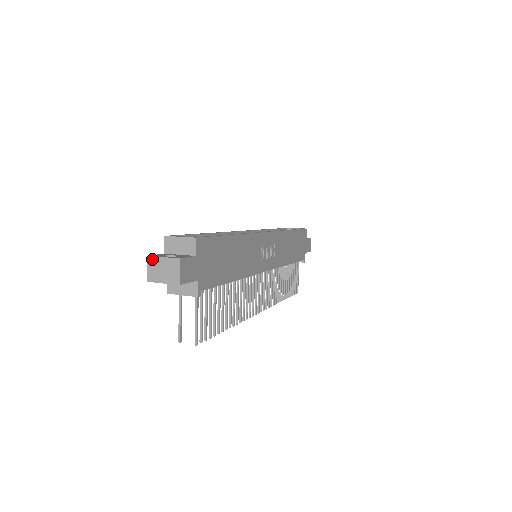
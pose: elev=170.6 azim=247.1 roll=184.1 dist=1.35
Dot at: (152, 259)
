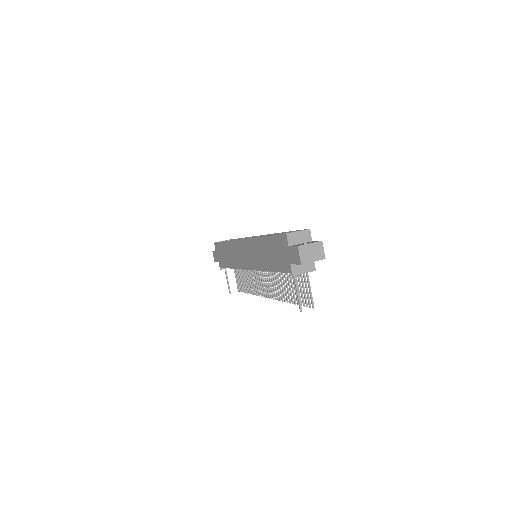
Dot at: (302, 247)
